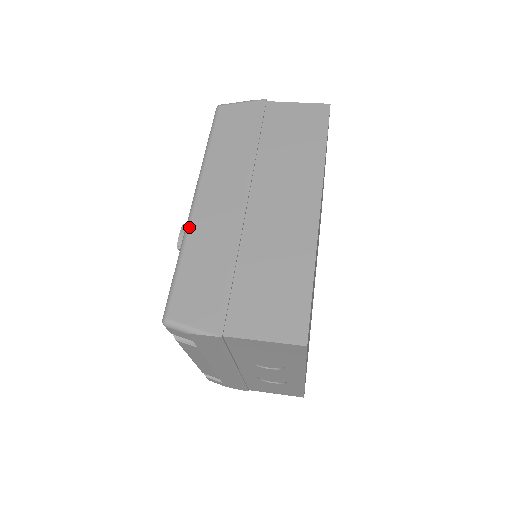
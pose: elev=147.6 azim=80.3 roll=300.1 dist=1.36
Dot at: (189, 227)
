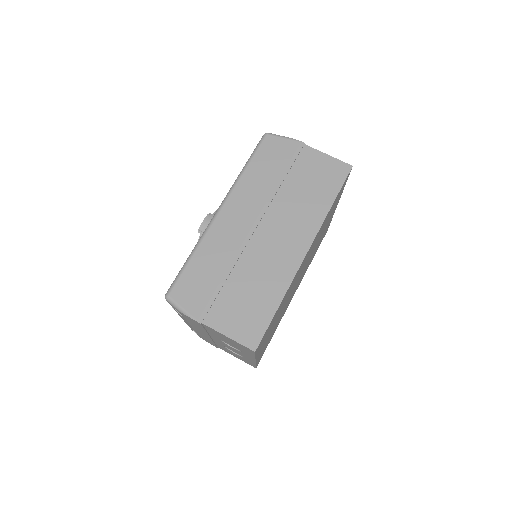
Dot at: (207, 231)
